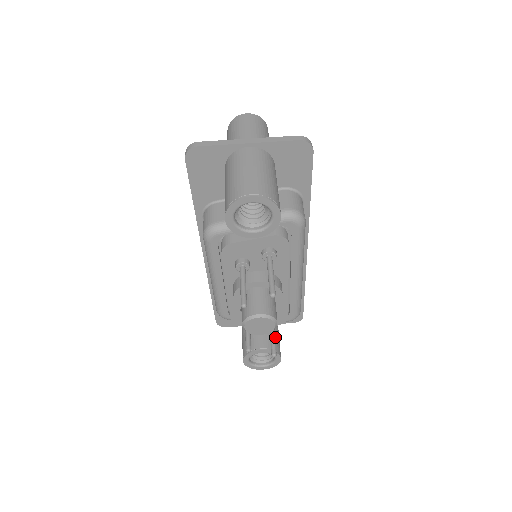
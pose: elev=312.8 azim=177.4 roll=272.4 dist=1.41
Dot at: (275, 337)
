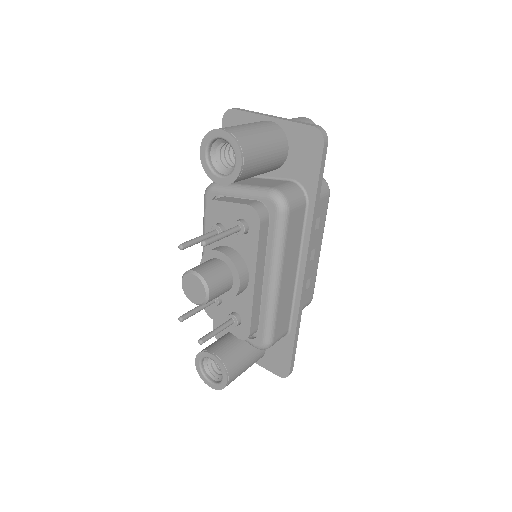
Dot at: (237, 357)
